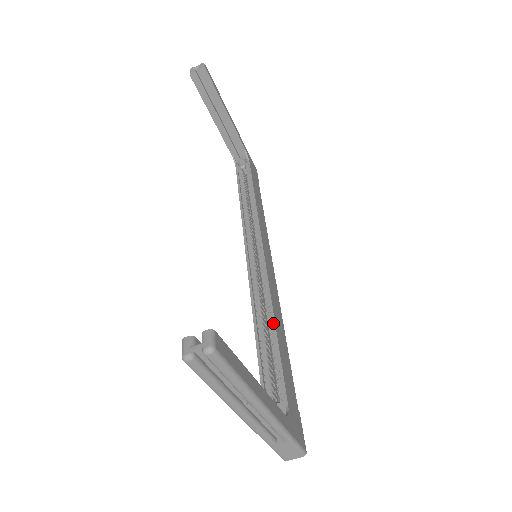
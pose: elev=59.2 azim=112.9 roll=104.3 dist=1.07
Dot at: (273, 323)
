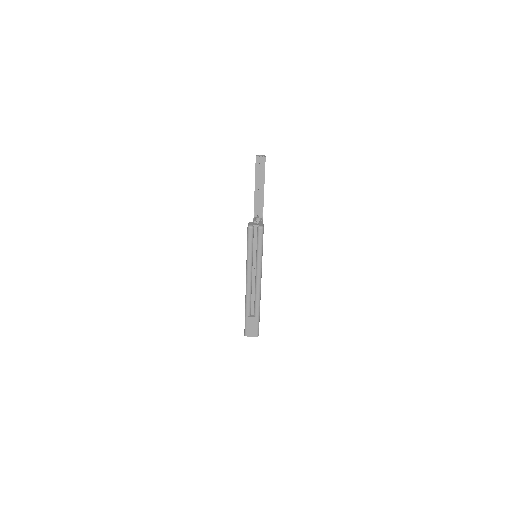
Dot at: occluded
